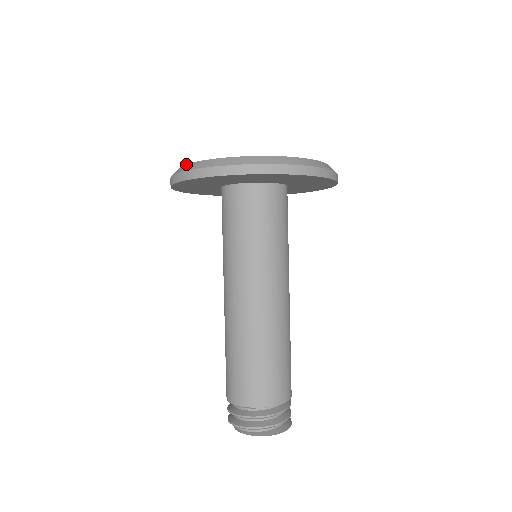
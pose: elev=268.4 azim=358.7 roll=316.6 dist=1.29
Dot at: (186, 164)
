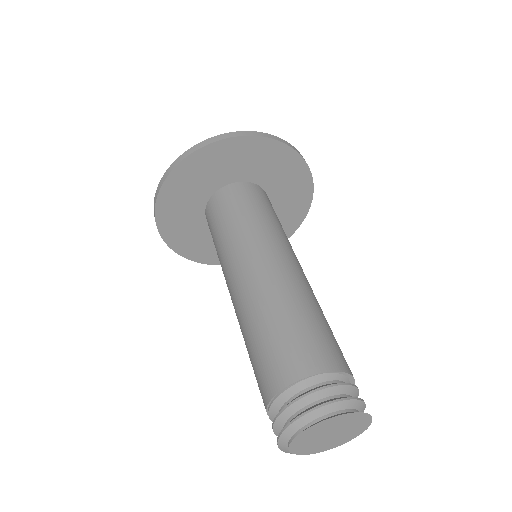
Dot at: occluded
